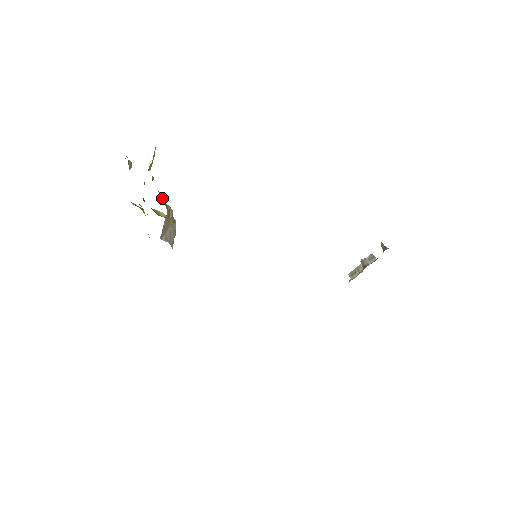
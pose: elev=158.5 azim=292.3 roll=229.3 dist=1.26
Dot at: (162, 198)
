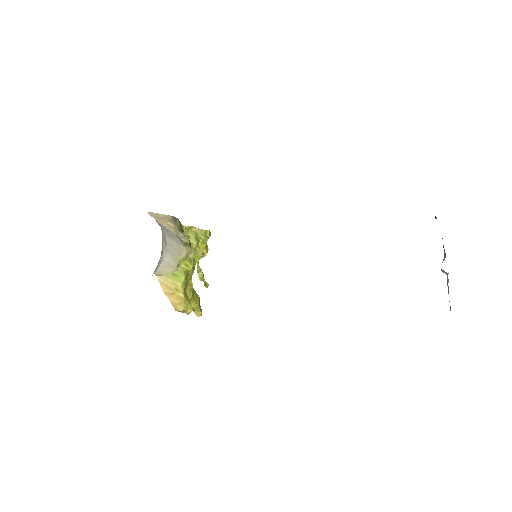
Dot at: (182, 230)
